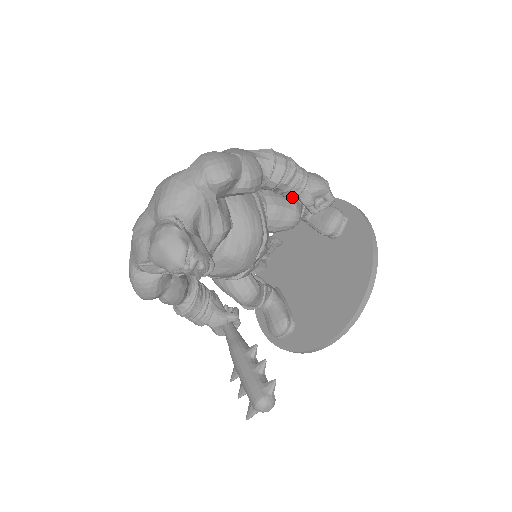
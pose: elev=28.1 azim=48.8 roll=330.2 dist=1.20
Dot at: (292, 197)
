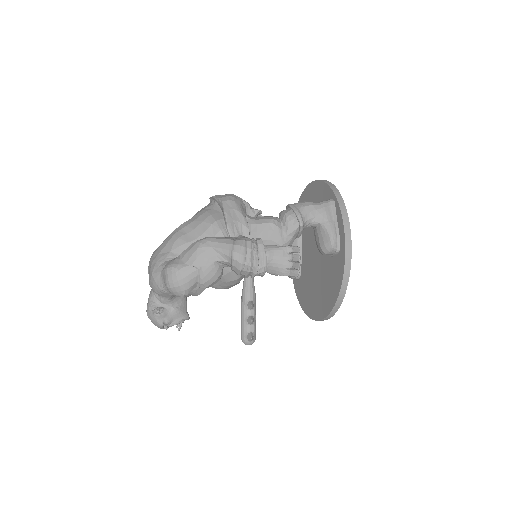
Dot at: occluded
